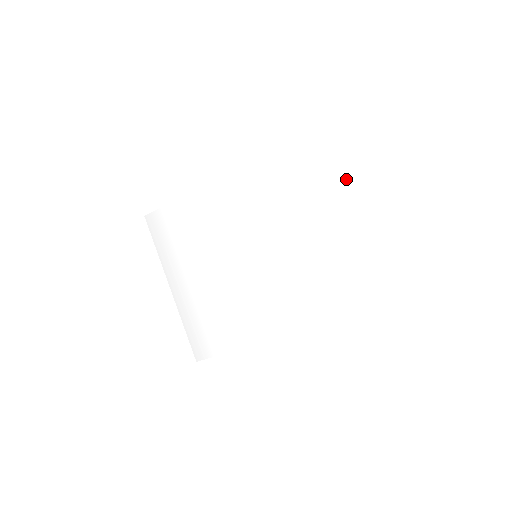
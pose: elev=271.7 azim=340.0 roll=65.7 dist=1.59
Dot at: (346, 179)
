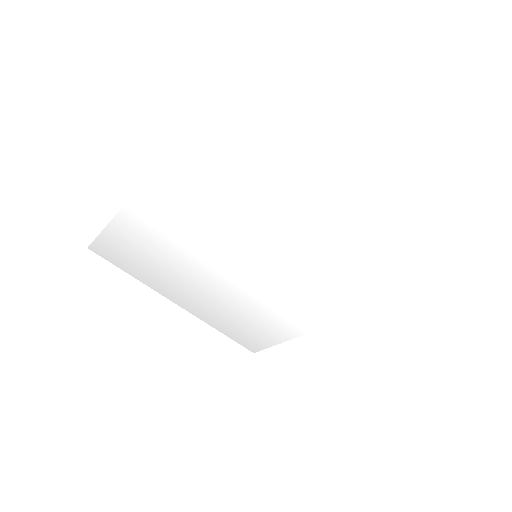
Dot at: (339, 125)
